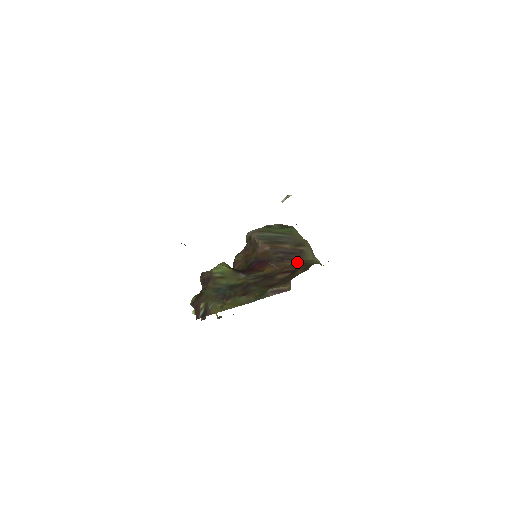
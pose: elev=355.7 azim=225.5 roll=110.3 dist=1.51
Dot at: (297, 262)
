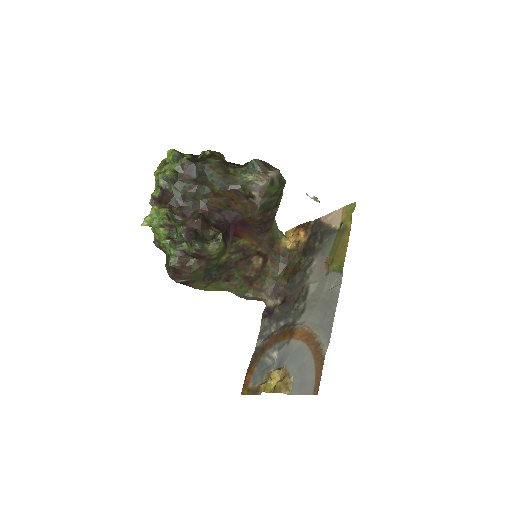
Dot at: (269, 236)
